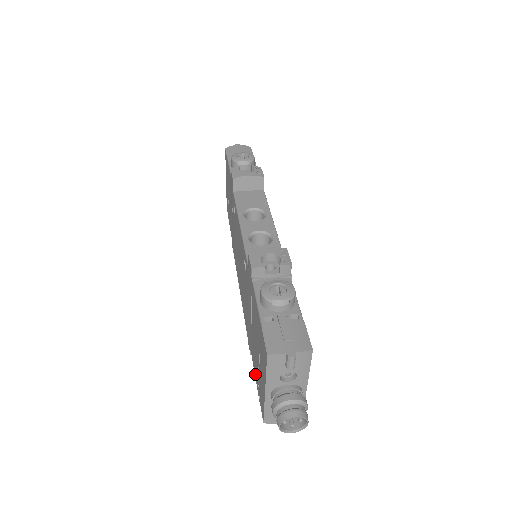
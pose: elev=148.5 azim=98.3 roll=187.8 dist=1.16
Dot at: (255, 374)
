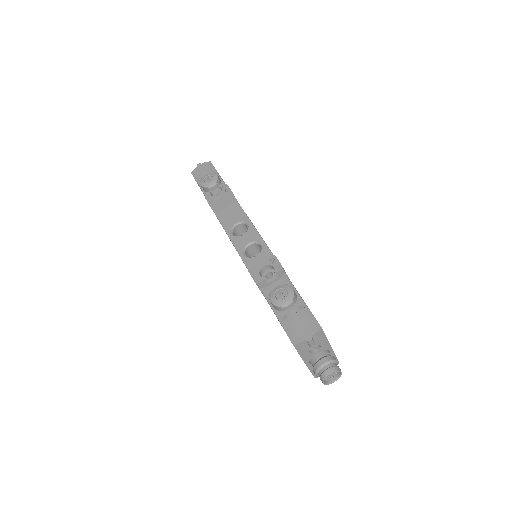
Dot at: occluded
